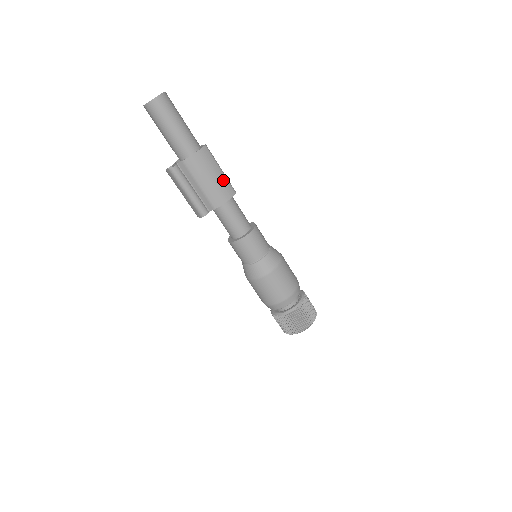
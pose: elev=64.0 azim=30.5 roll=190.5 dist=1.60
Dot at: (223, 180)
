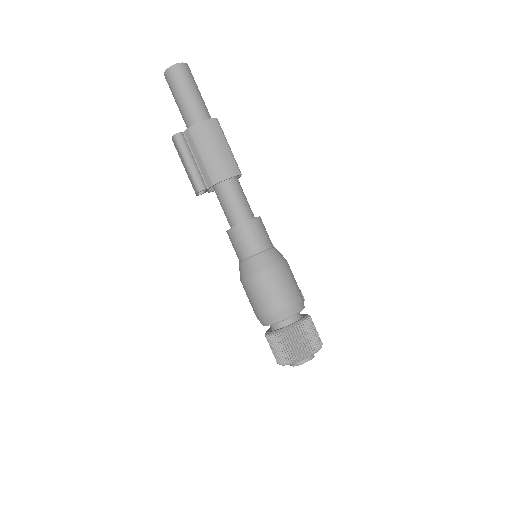
Dot at: (228, 156)
